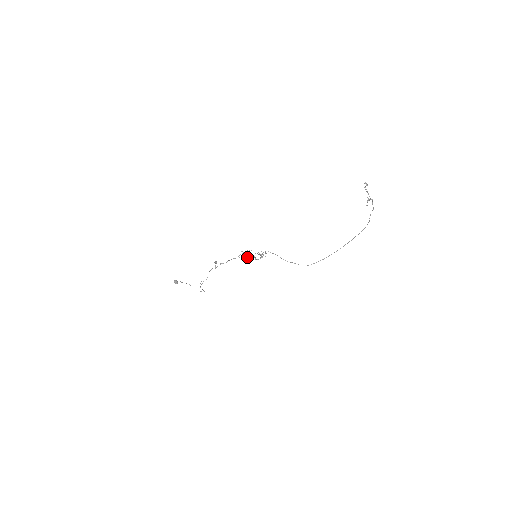
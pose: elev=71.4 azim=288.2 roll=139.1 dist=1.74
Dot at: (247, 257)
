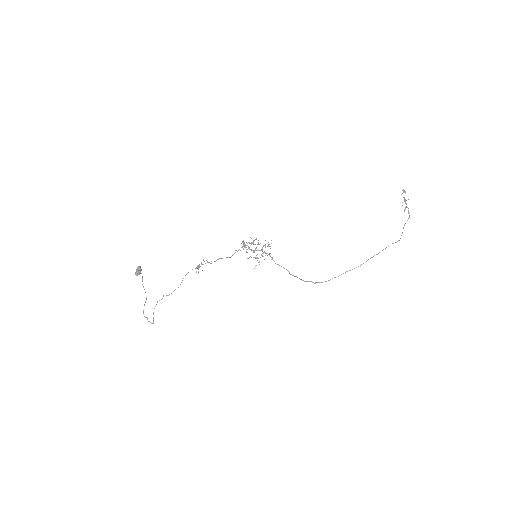
Dot at: occluded
